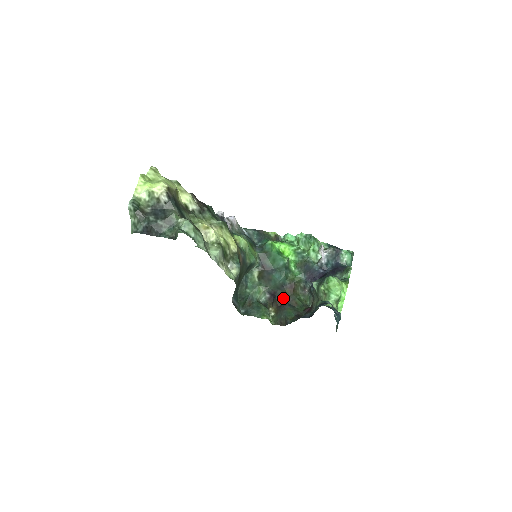
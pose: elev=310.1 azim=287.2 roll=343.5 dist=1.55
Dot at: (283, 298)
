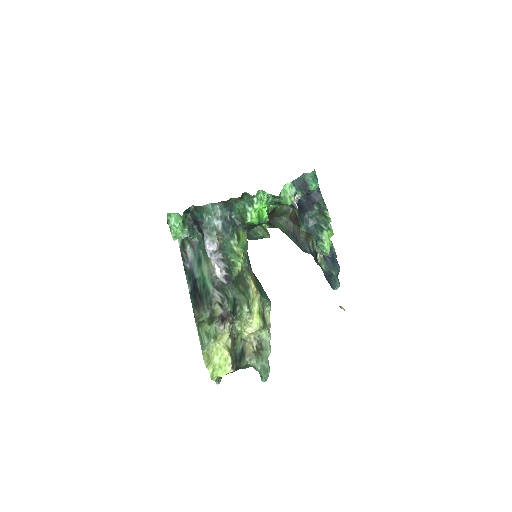
Dot at: (269, 217)
